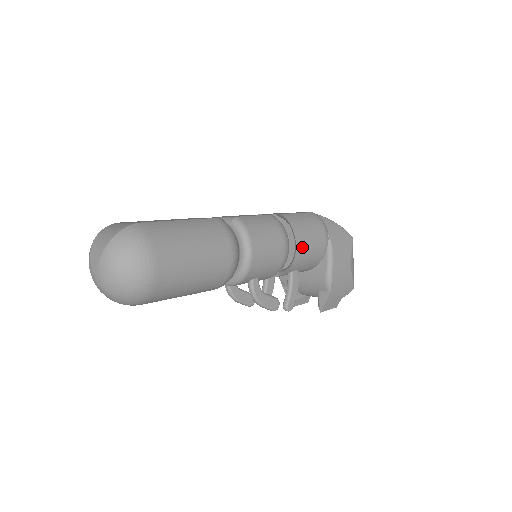
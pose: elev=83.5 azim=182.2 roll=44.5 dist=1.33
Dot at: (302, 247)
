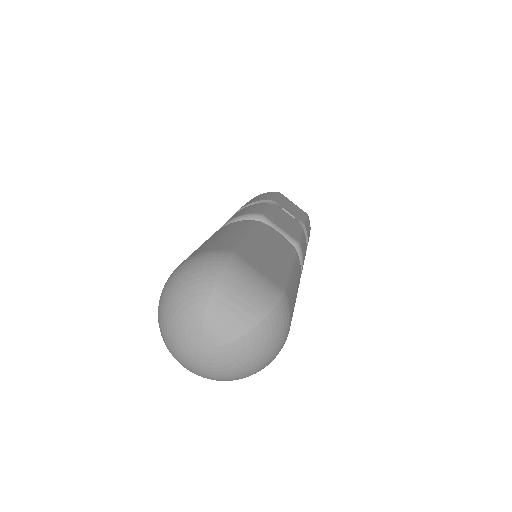
Dot at: occluded
